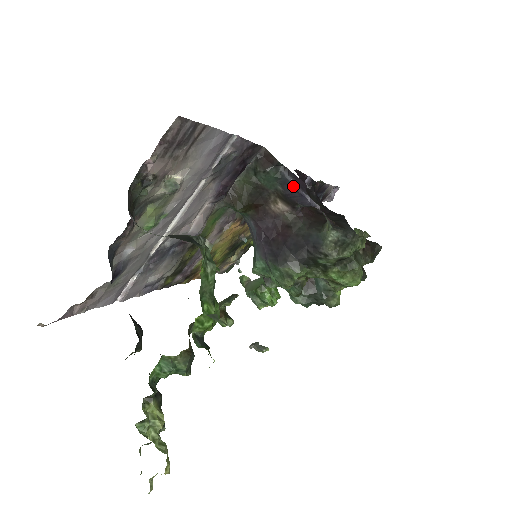
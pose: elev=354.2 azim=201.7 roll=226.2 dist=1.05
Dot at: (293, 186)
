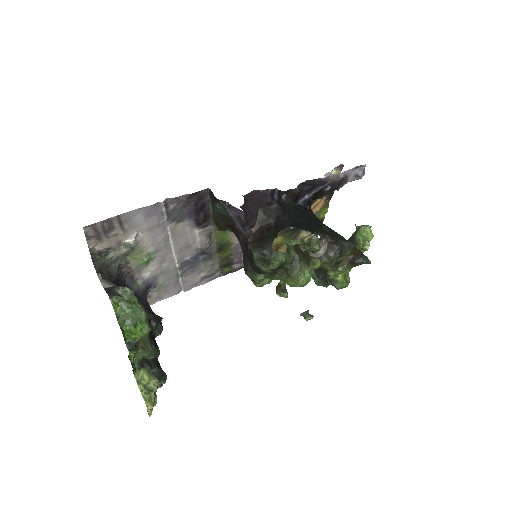
Dot at: occluded
